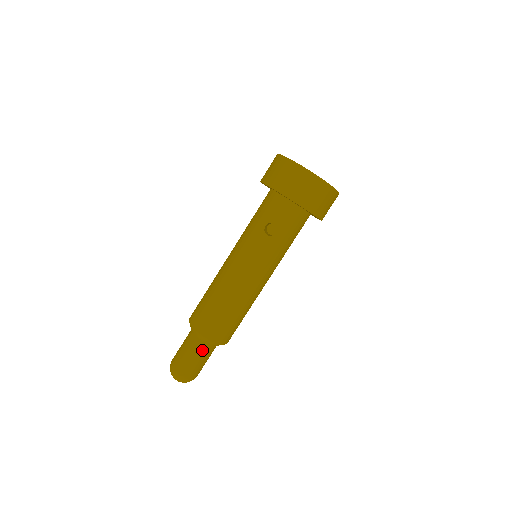
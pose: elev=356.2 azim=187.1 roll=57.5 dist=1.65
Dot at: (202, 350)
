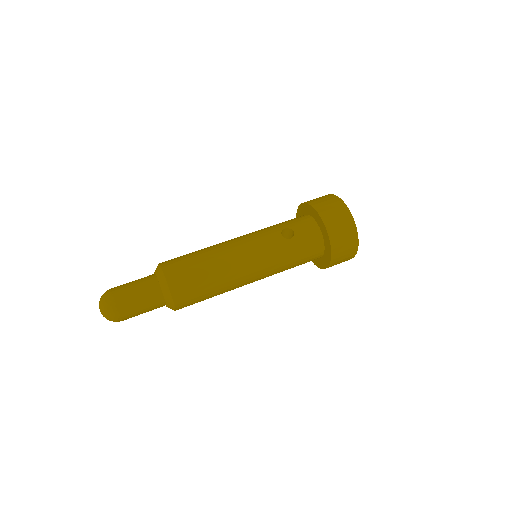
Dot at: (151, 292)
